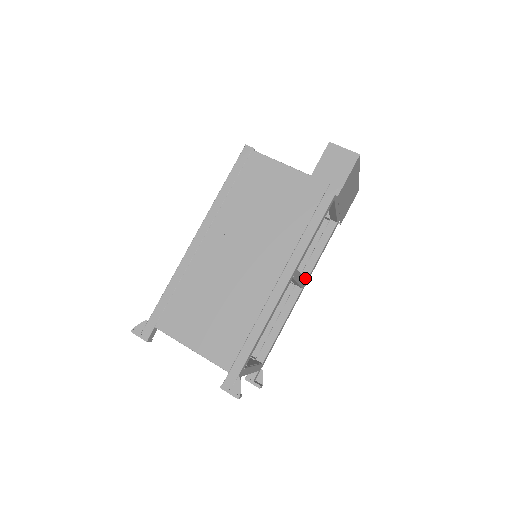
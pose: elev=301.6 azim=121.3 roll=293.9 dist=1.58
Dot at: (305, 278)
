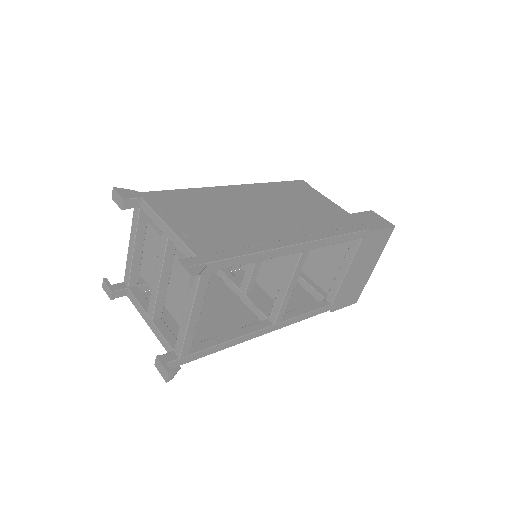
Dot at: (281, 320)
